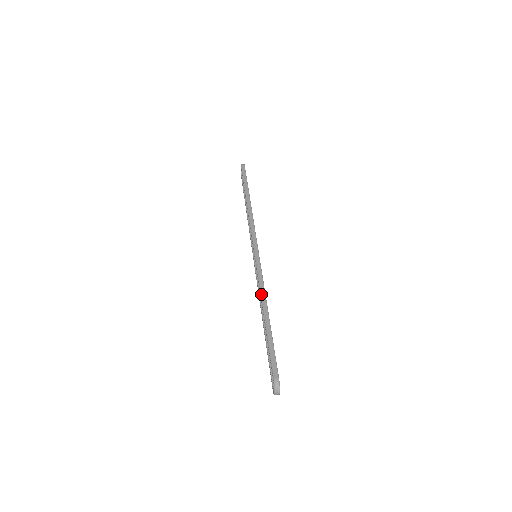
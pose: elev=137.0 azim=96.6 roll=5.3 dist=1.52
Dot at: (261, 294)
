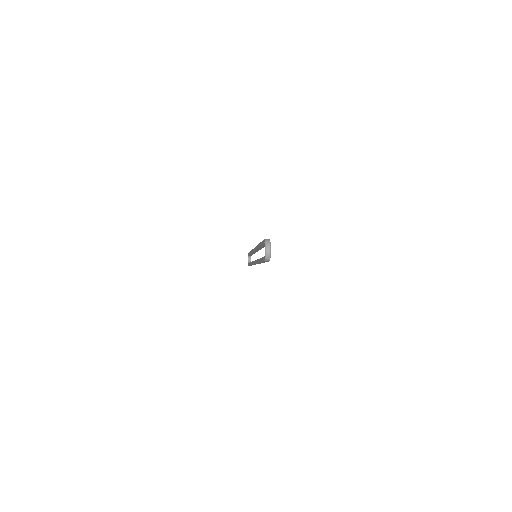
Dot at: occluded
